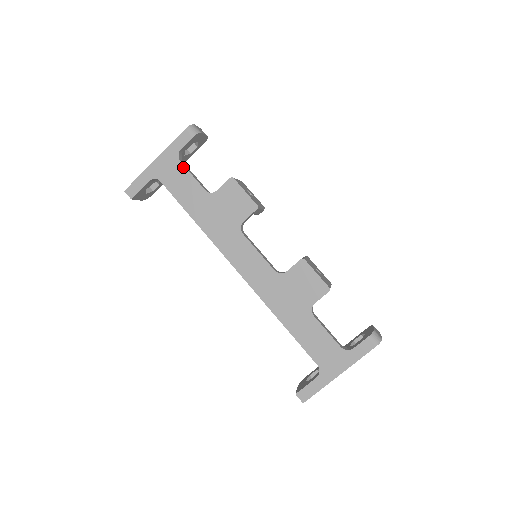
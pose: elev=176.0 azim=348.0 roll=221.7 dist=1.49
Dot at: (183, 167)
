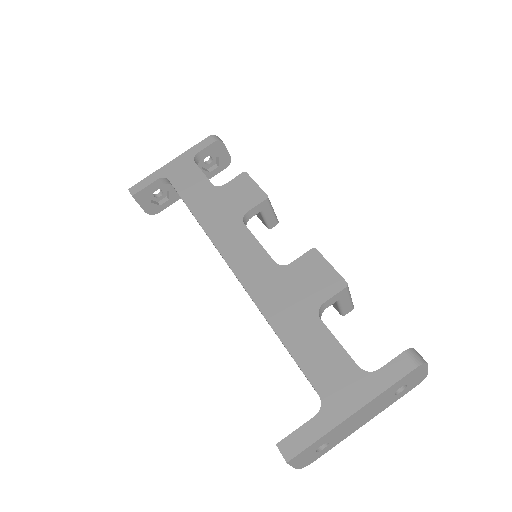
Dot at: (196, 166)
